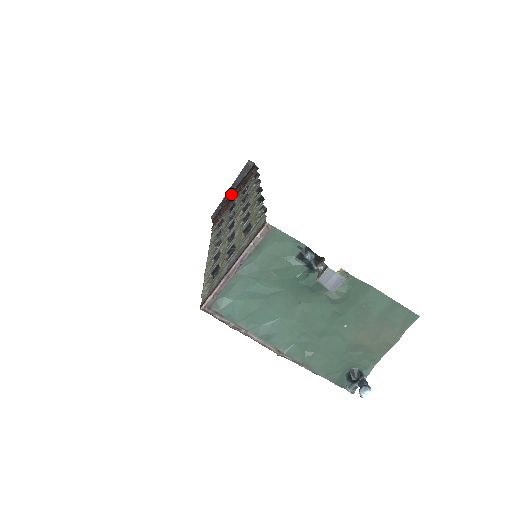
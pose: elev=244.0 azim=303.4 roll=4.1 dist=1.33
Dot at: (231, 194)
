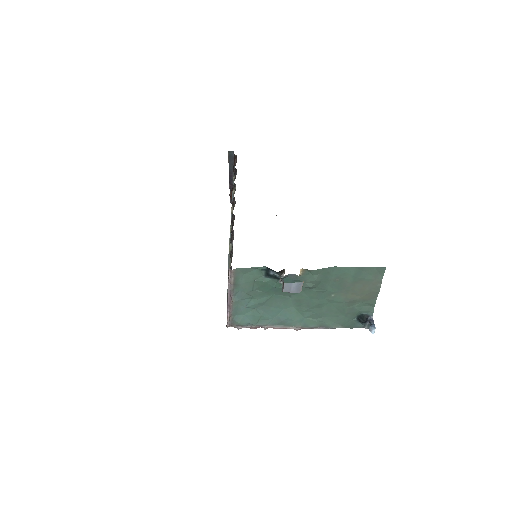
Dot at: occluded
